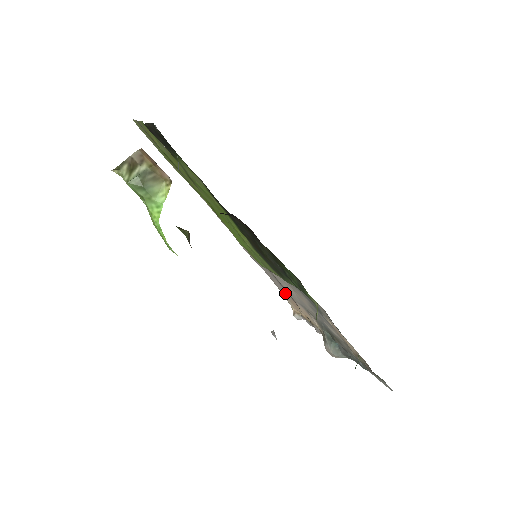
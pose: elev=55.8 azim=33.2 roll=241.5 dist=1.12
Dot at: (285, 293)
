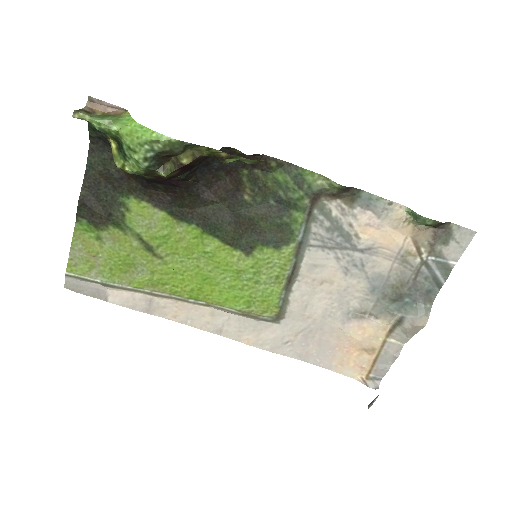
Dot at: (330, 352)
